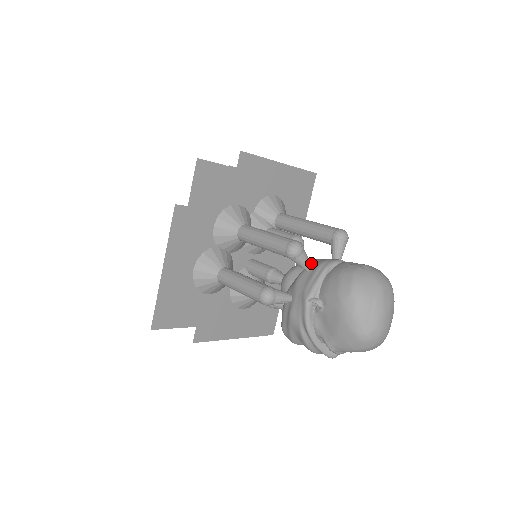
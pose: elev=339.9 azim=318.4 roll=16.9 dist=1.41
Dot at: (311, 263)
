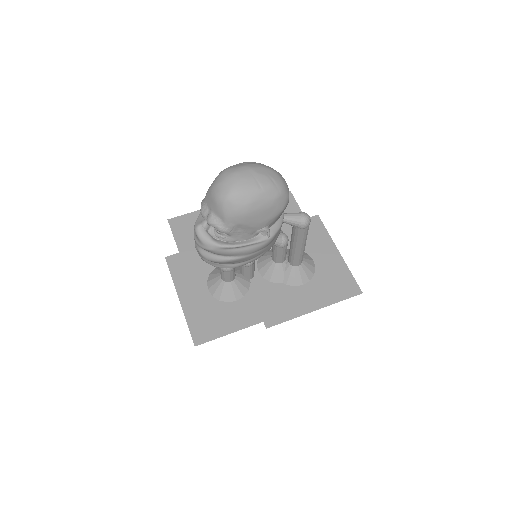
Dot at: occluded
